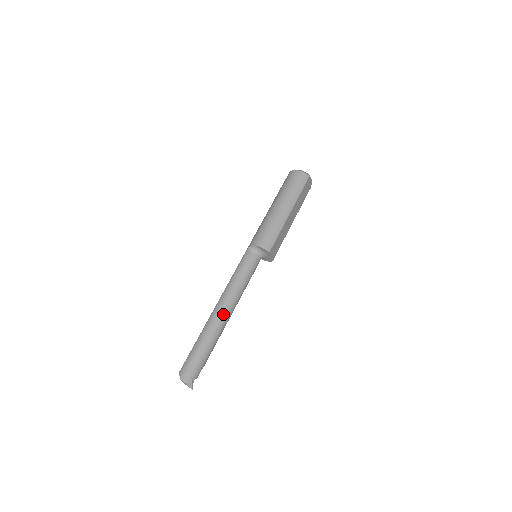
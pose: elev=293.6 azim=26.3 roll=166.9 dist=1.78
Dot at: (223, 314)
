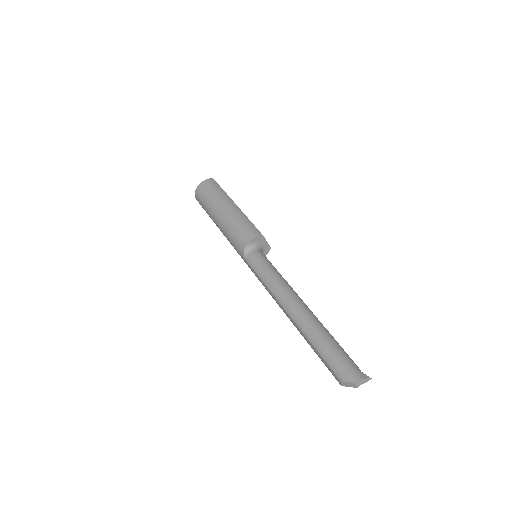
Dot at: (301, 306)
